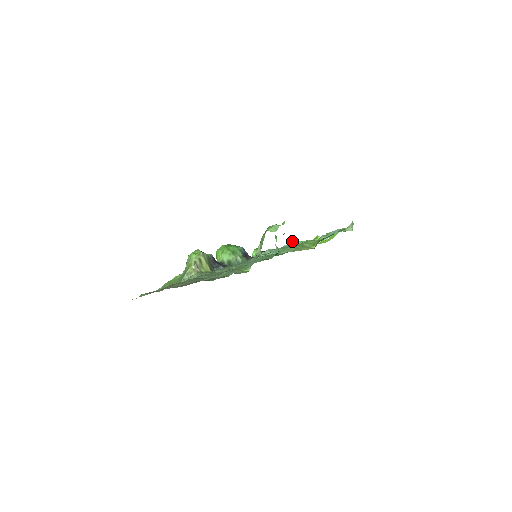
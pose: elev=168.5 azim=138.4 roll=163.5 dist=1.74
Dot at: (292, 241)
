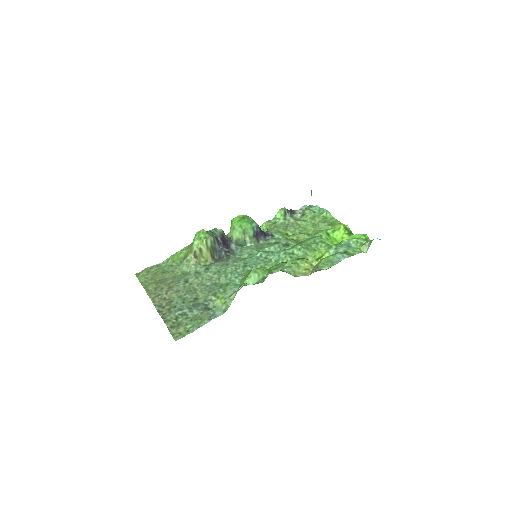
Dot at: (299, 246)
